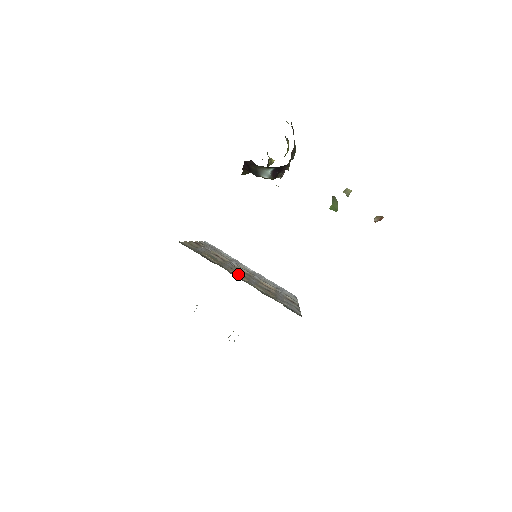
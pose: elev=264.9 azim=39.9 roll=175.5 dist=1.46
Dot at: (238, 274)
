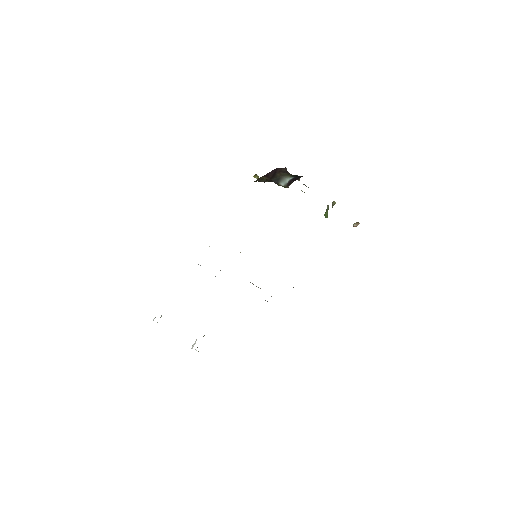
Dot at: occluded
